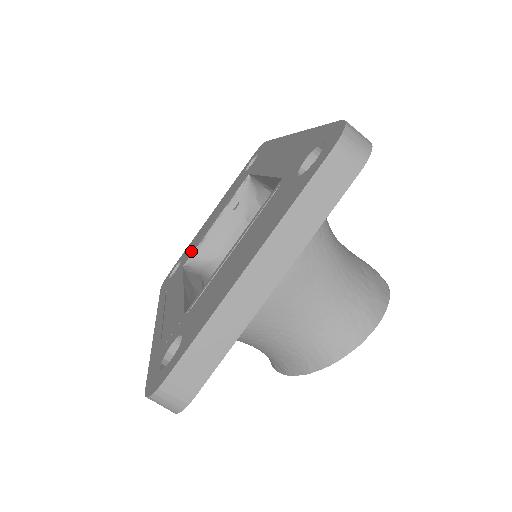
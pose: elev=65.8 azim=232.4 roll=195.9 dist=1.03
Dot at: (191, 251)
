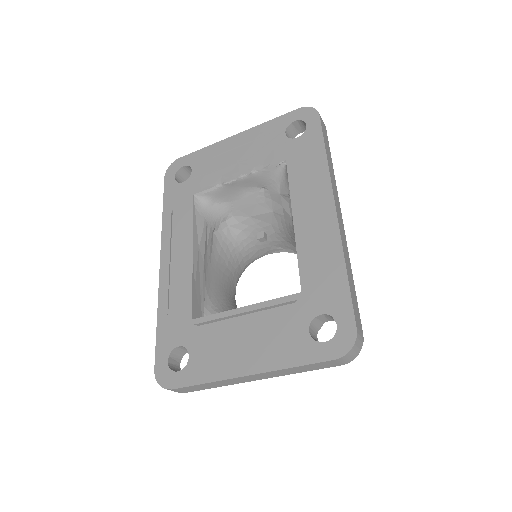
Dot at: (205, 181)
